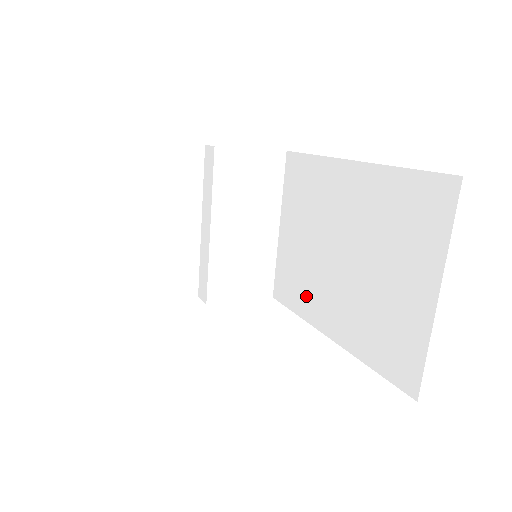
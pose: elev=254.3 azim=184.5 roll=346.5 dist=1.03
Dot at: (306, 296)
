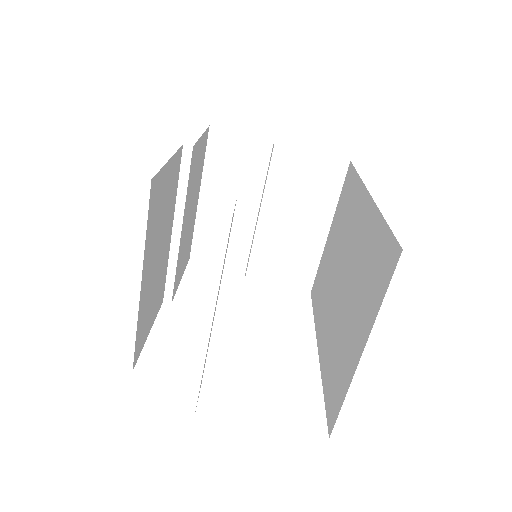
Dot at: (321, 304)
